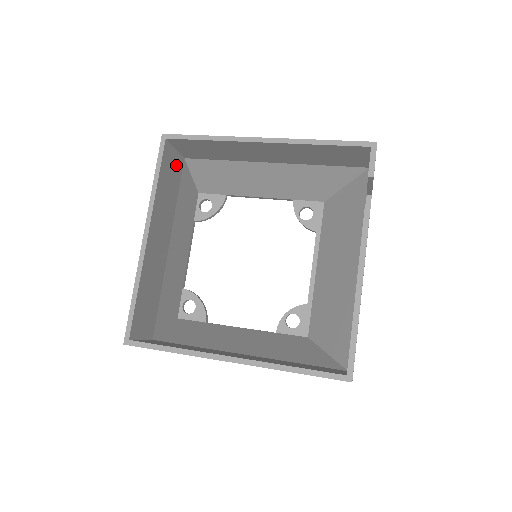
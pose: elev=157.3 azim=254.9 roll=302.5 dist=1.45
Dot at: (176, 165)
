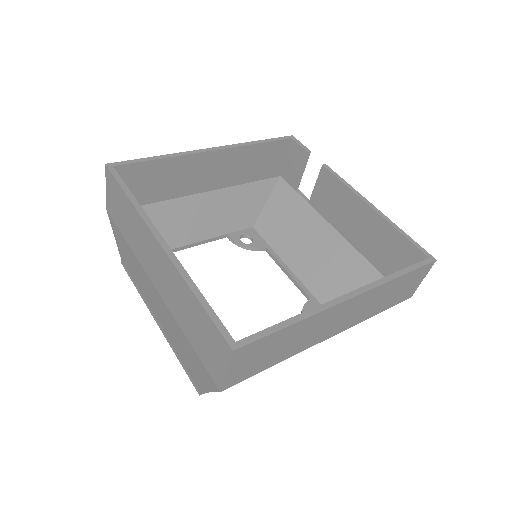
Dot at: occluded
